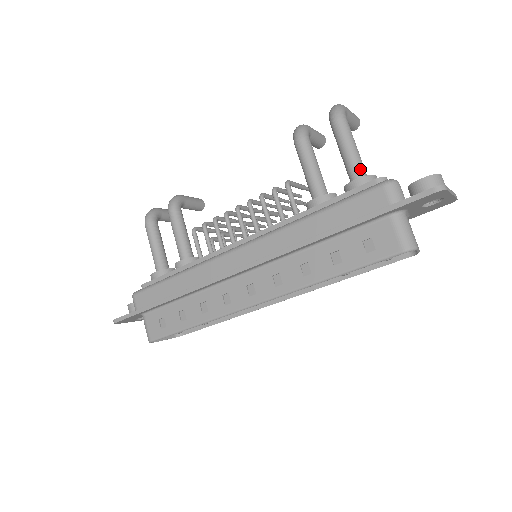
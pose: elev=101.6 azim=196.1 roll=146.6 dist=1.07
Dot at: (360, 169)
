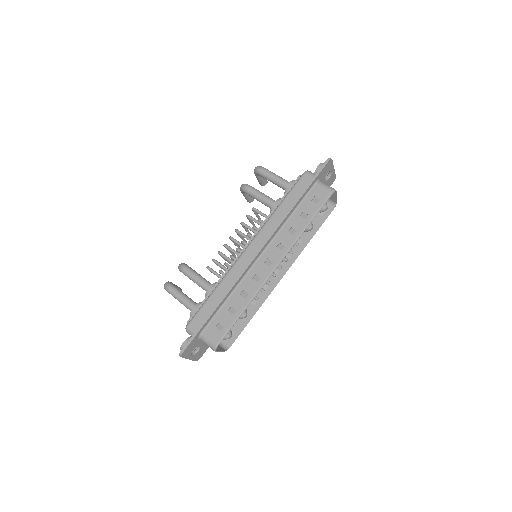
Dot at: (287, 181)
